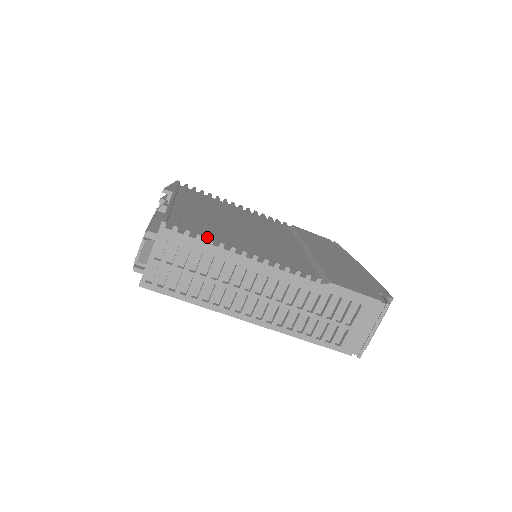
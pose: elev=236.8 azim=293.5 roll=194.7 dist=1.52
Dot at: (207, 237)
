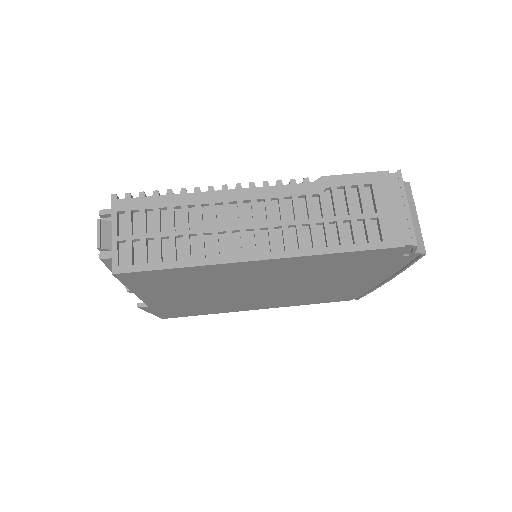
Dot at: occluded
